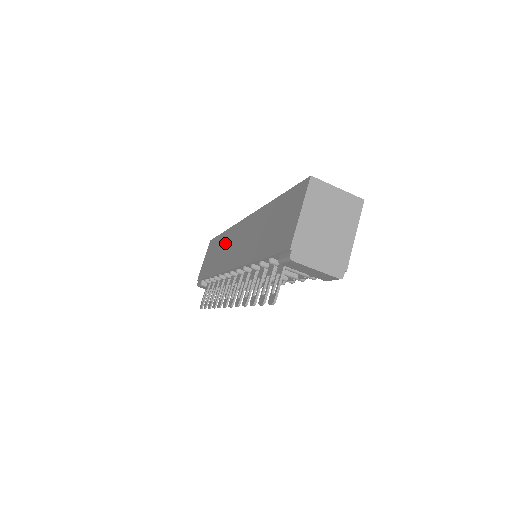
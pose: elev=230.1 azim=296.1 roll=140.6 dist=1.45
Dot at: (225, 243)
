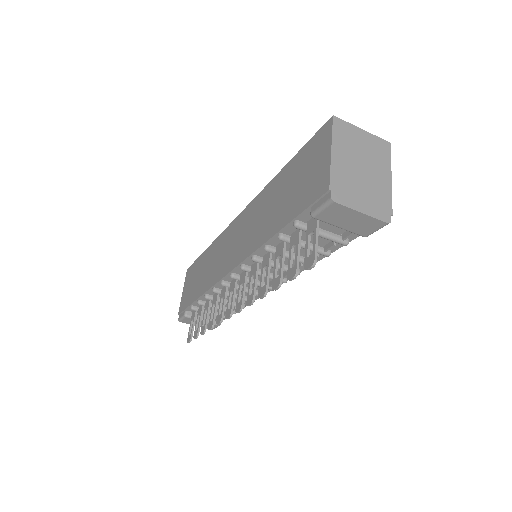
Dot at: (213, 255)
